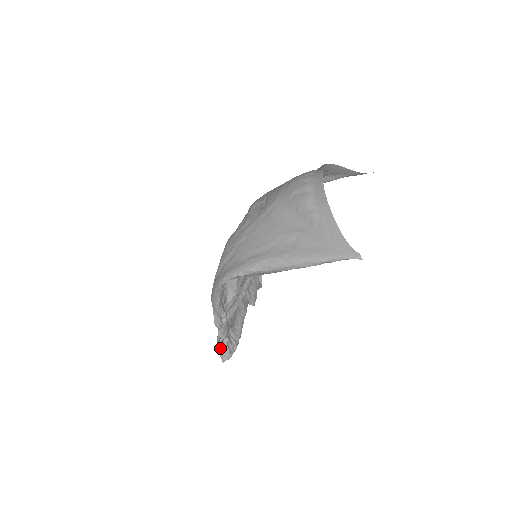
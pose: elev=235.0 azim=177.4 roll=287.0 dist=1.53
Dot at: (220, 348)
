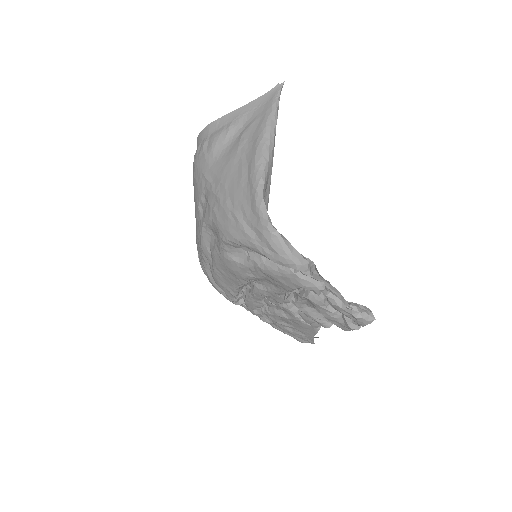
Dot at: (354, 311)
